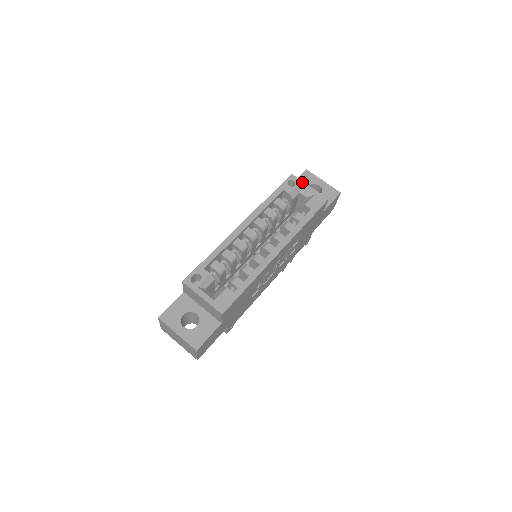
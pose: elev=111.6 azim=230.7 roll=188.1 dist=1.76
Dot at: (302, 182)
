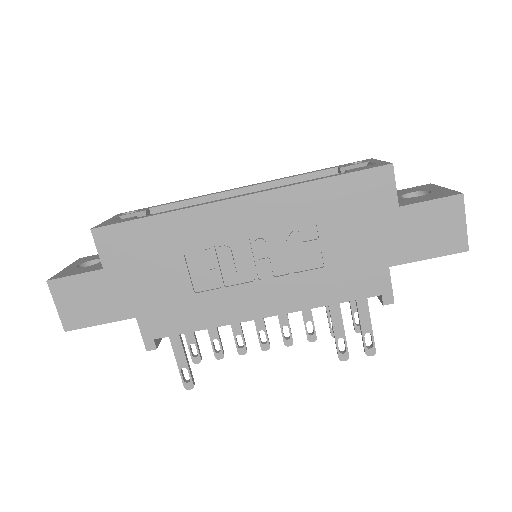
Dot at: (375, 160)
